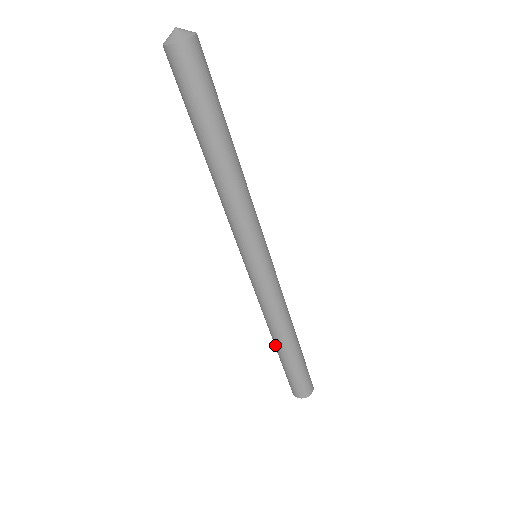
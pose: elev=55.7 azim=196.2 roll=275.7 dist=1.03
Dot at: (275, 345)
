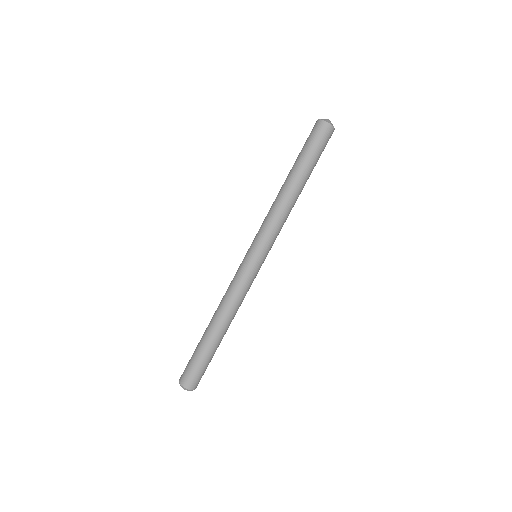
Dot at: (208, 325)
